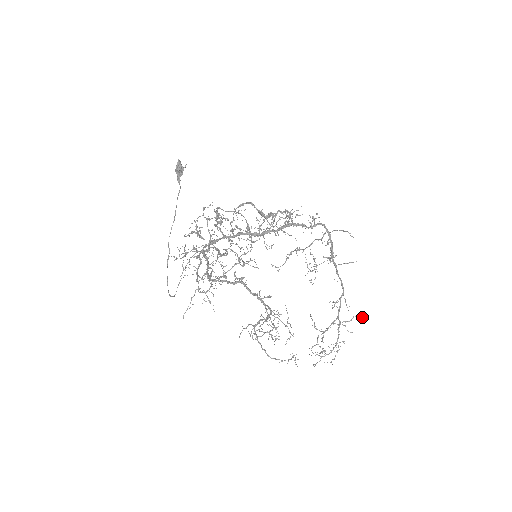
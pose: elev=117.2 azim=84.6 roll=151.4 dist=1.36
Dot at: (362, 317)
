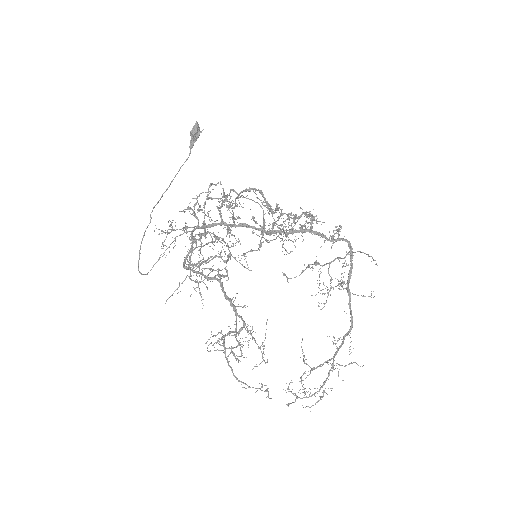
Dot at: occluded
